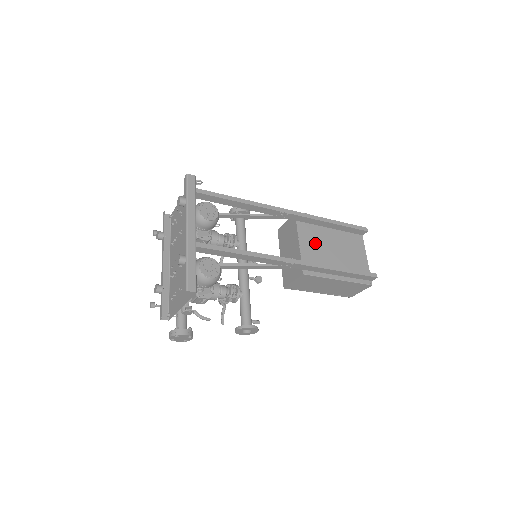
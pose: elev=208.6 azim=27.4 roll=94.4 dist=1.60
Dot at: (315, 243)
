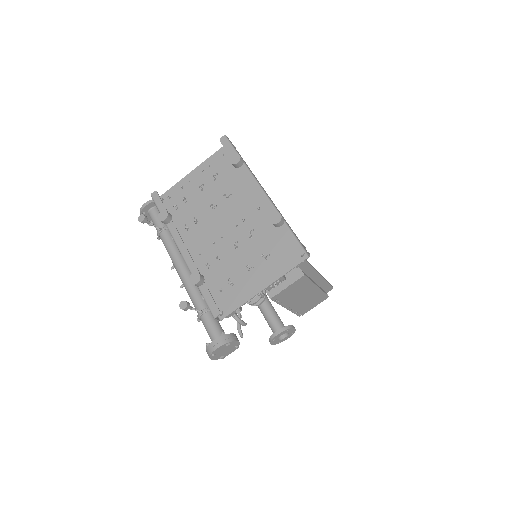
Dot at: occluded
